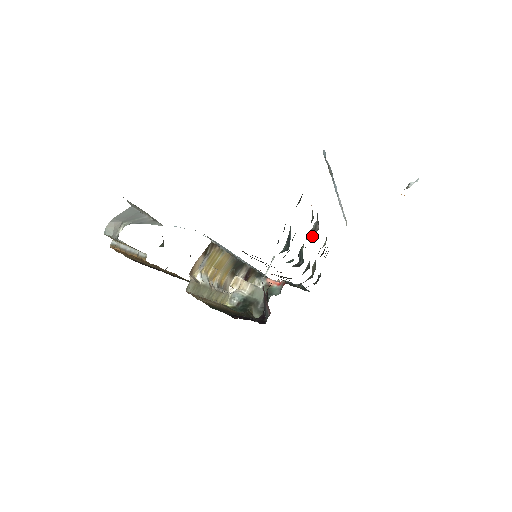
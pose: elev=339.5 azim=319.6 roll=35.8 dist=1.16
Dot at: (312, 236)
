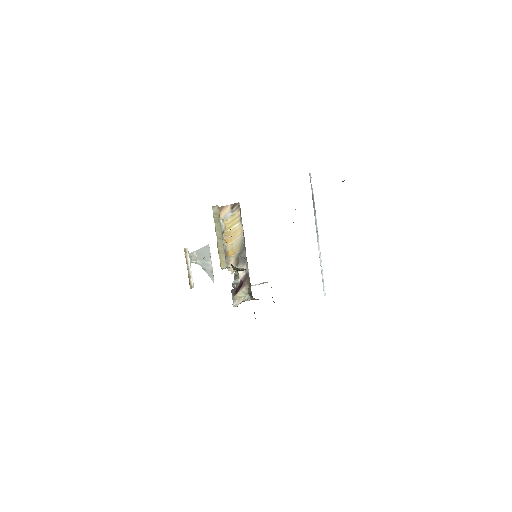
Dot at: occluded
